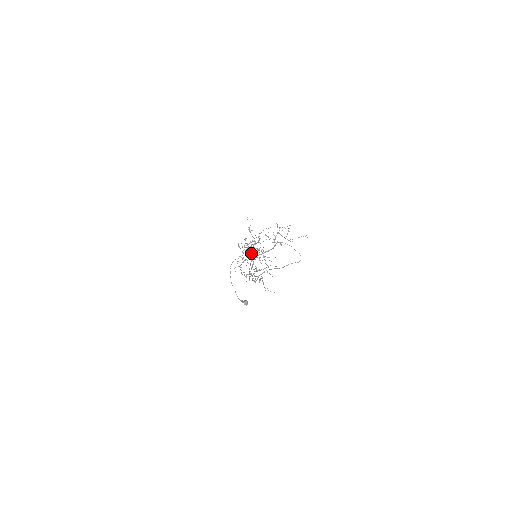
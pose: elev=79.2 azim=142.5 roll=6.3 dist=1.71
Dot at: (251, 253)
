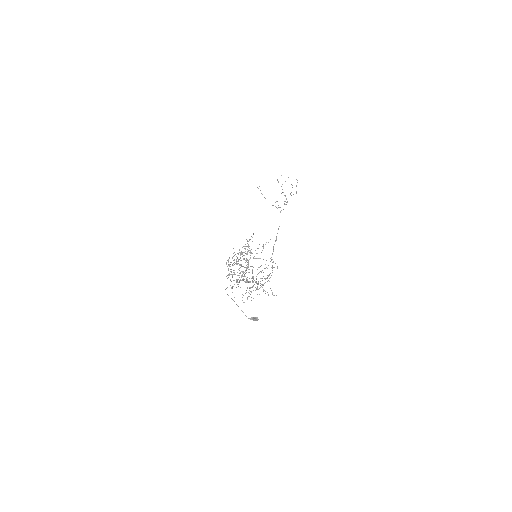
Dot at: occluded
